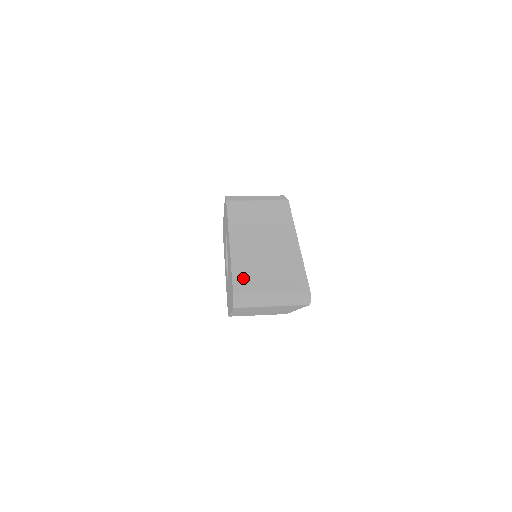
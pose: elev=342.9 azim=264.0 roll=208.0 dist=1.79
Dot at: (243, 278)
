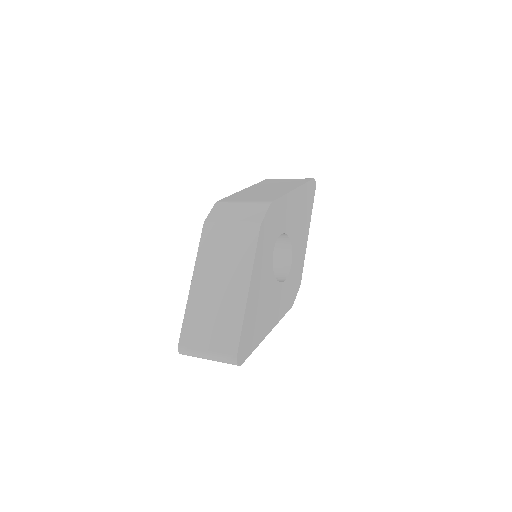
Dot at: (189, 330)
